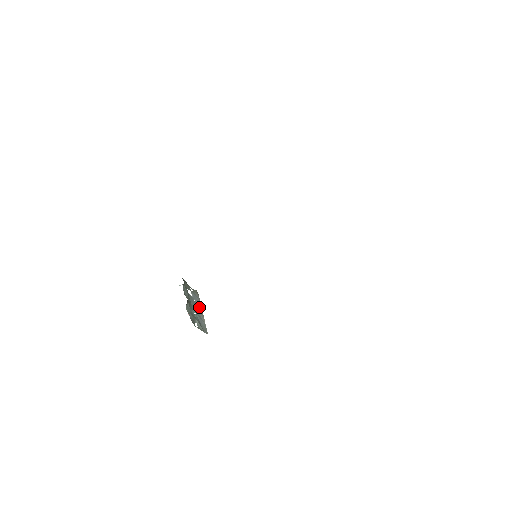
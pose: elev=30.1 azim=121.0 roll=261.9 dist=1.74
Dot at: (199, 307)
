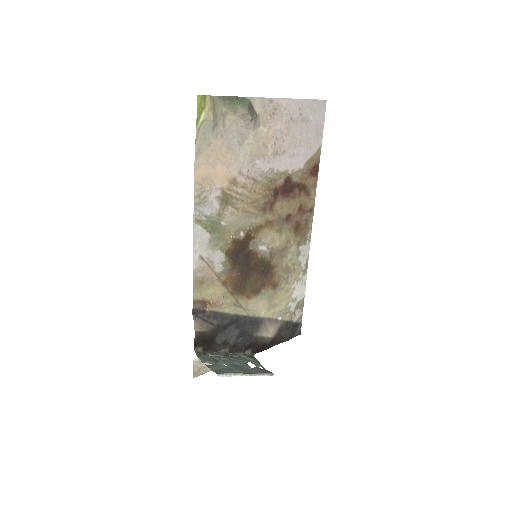
Dot at: (248, 372)
